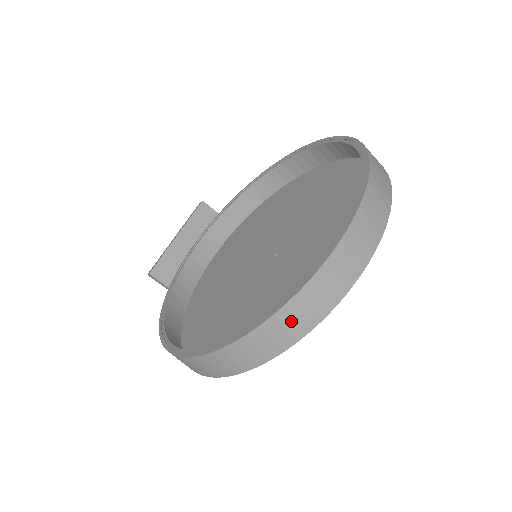
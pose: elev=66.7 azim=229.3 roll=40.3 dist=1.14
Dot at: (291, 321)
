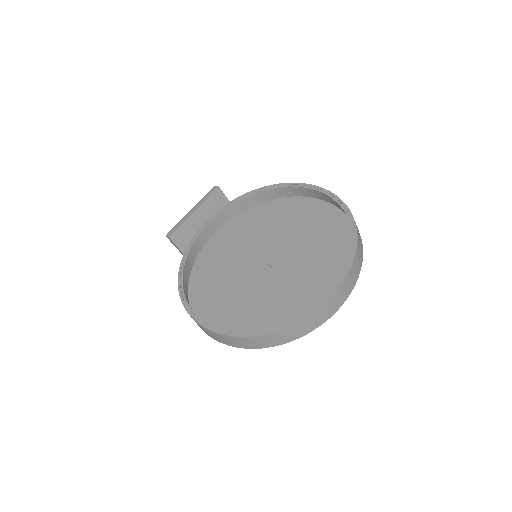
Dot at: (286, 335)
